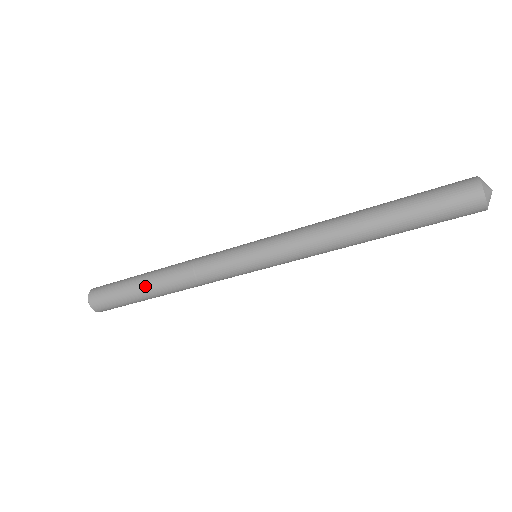
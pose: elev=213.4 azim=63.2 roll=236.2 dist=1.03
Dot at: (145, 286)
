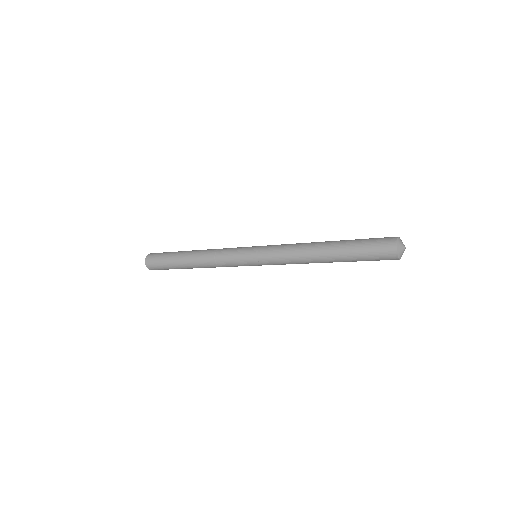
Dot at: (183, 258)
